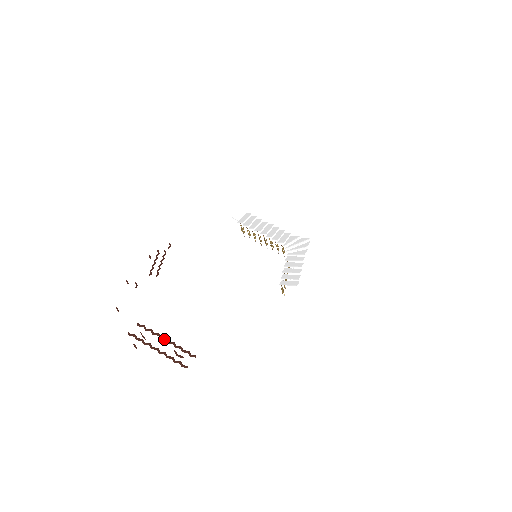
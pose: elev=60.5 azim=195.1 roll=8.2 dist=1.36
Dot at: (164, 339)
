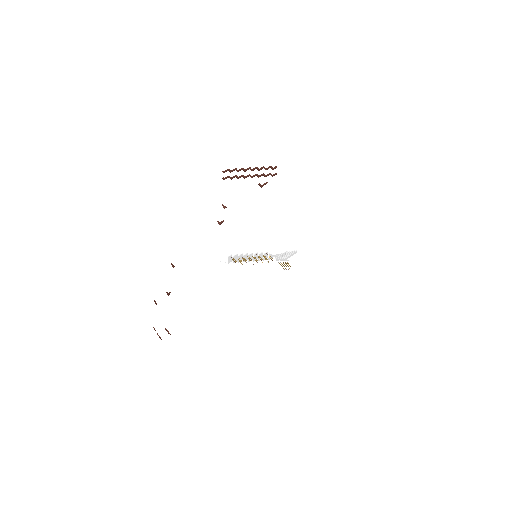
Dot at: (248, 176)
